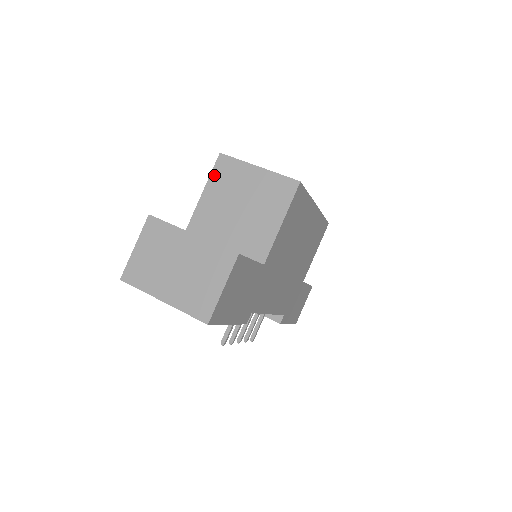
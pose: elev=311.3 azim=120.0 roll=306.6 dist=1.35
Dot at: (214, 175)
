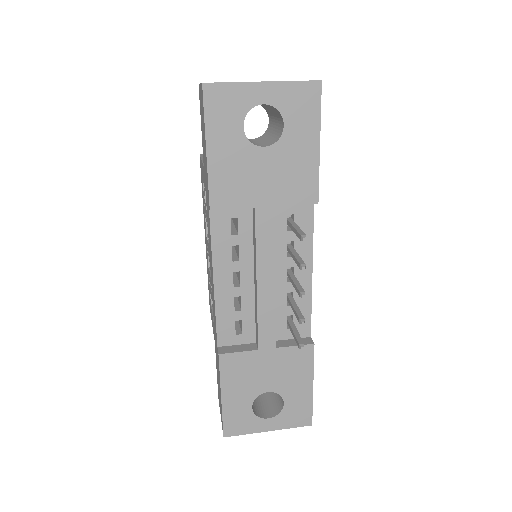
Dot at: occluded
